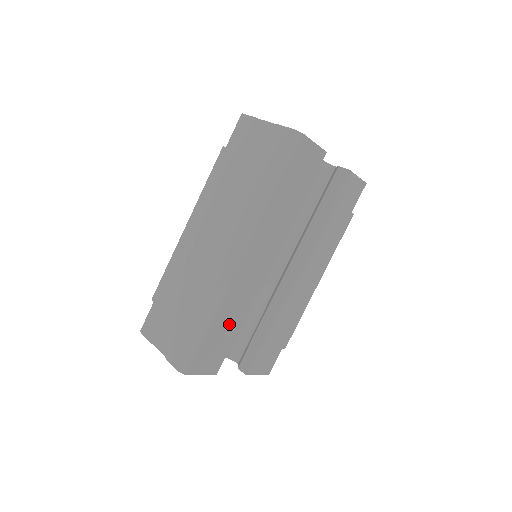
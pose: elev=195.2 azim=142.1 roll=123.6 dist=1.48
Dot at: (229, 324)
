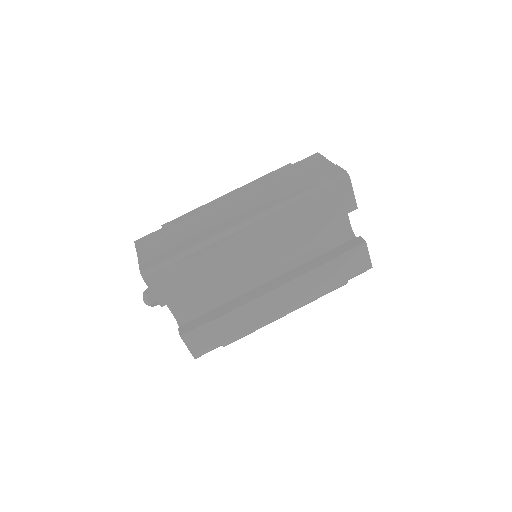
Dot at: (202, 271)
